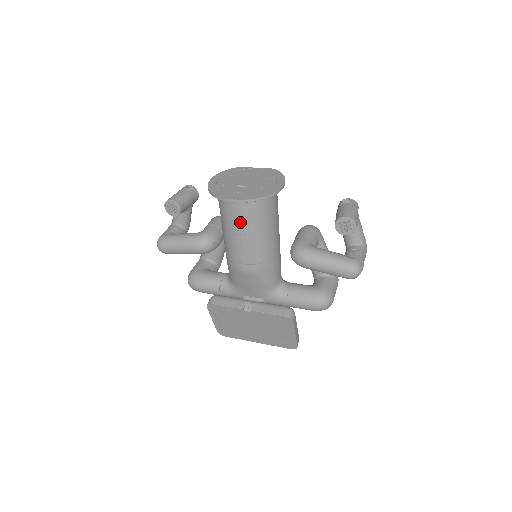
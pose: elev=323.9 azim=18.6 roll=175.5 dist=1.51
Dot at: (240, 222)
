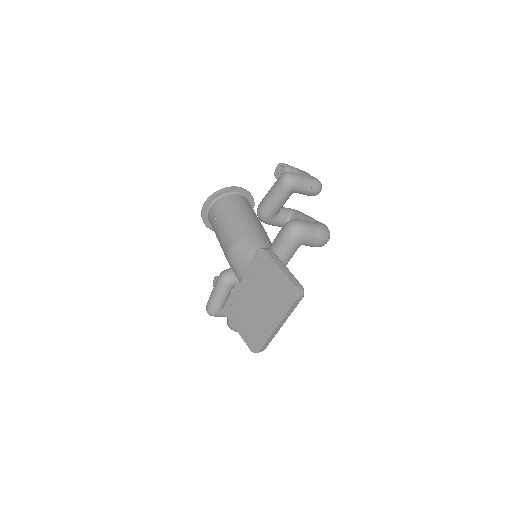
Dot at: (216, 218)
